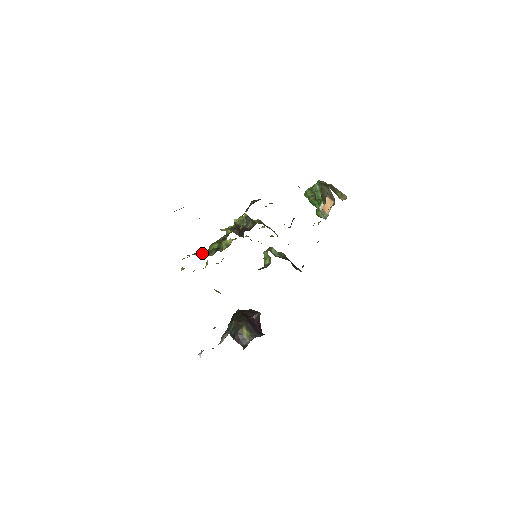
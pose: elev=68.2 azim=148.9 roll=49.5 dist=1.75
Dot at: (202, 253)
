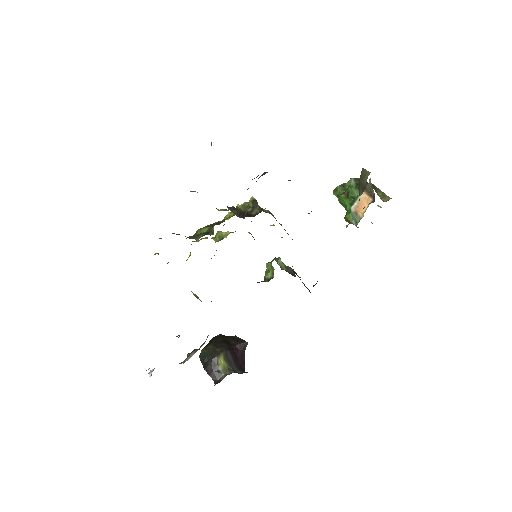
Dot at: (186, 238)
